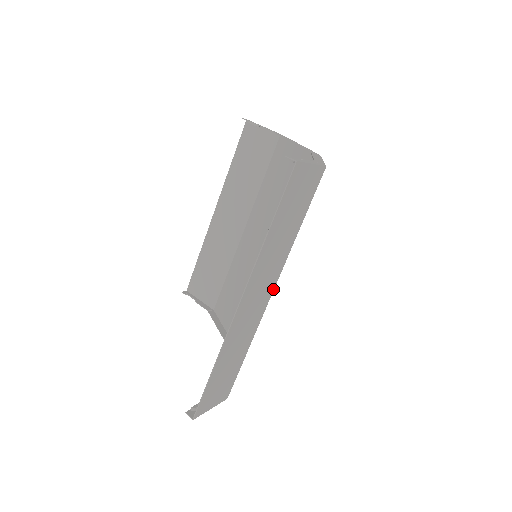
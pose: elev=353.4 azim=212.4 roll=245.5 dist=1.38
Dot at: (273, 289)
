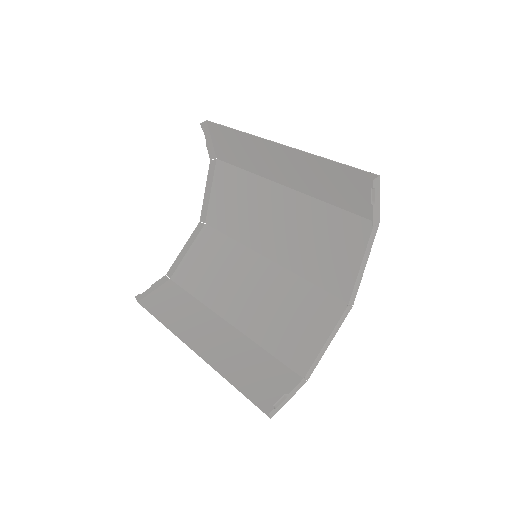
Dot at: (230, 325)
